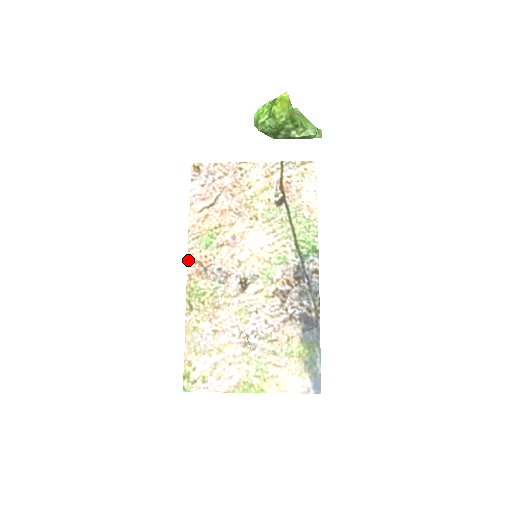
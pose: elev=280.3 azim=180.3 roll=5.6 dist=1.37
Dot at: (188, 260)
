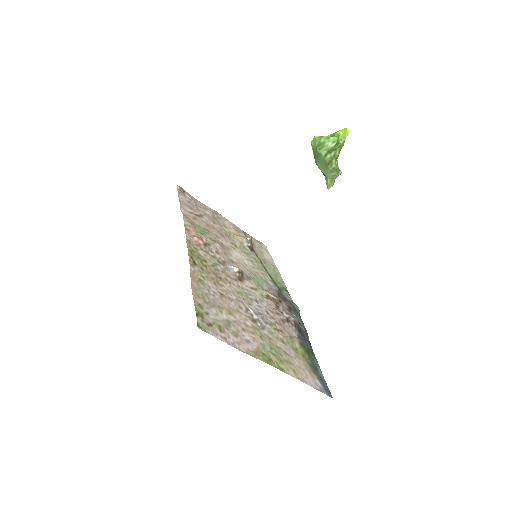
Dot at: (186, 230)
